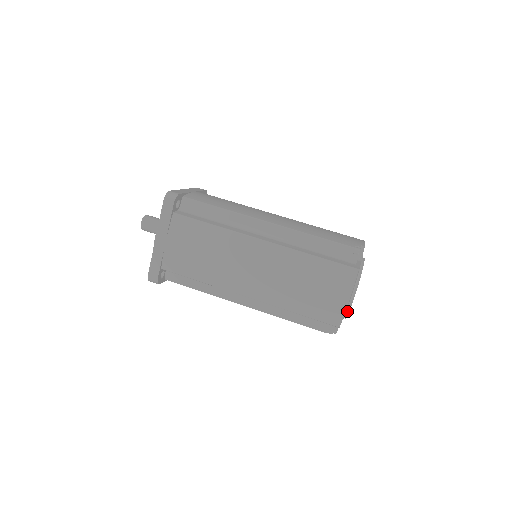
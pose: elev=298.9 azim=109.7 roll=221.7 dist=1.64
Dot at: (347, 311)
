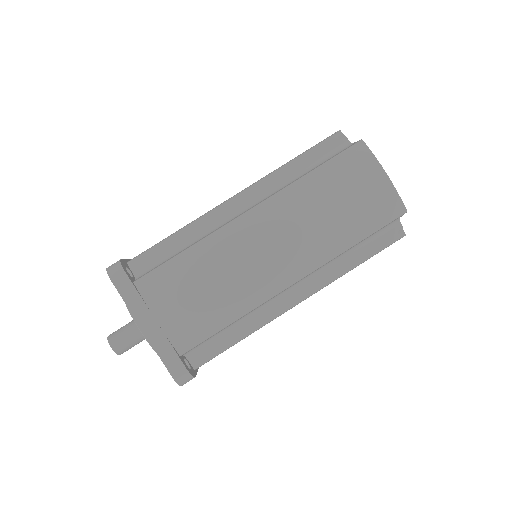
Dot at: occluded
